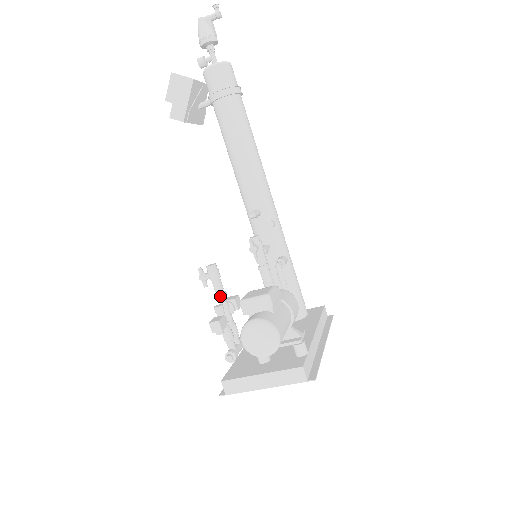
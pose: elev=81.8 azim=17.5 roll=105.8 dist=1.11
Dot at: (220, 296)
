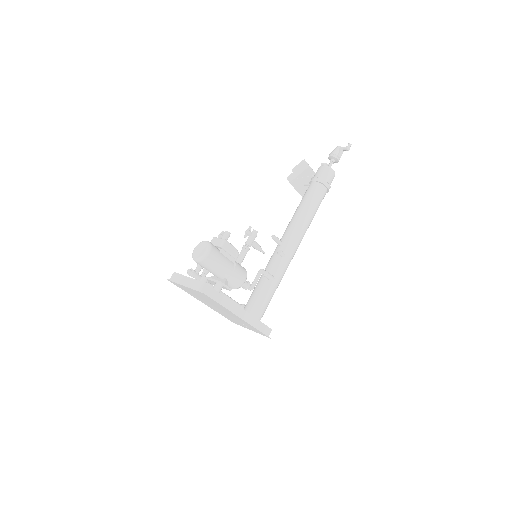
Dot at: occluded
